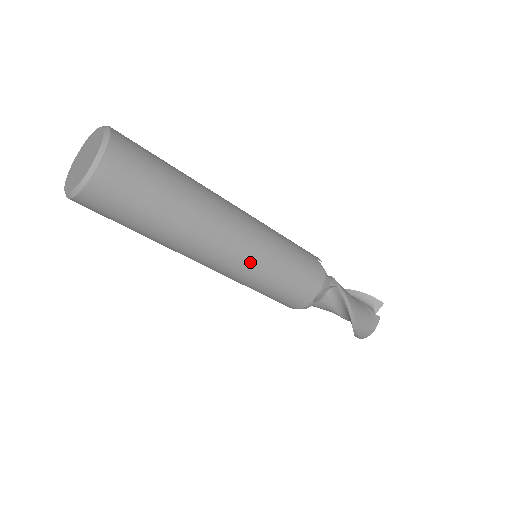
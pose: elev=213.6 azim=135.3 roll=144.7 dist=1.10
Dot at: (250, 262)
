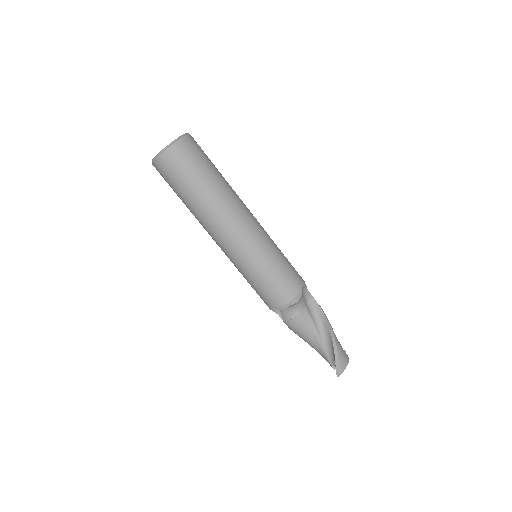
Dot at: (260, 233)
